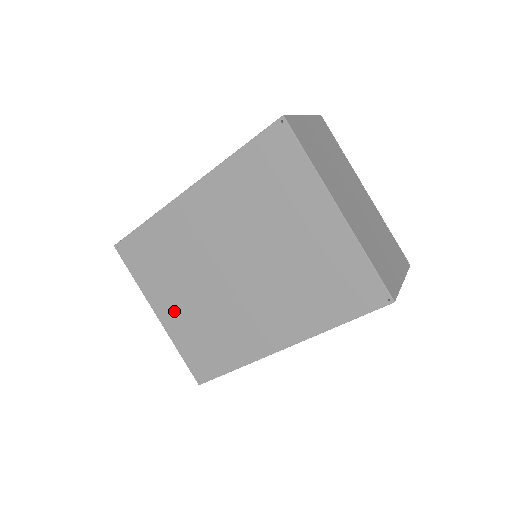
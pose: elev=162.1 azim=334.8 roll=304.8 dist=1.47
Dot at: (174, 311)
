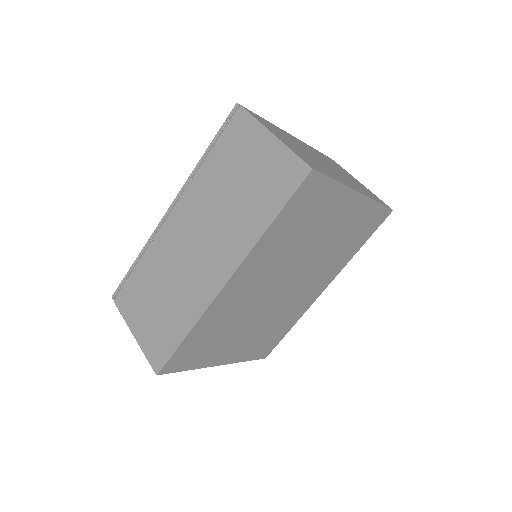
Dot at: (235, 350)
